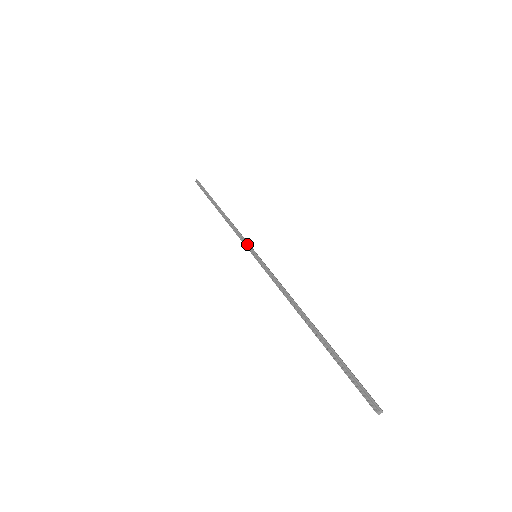
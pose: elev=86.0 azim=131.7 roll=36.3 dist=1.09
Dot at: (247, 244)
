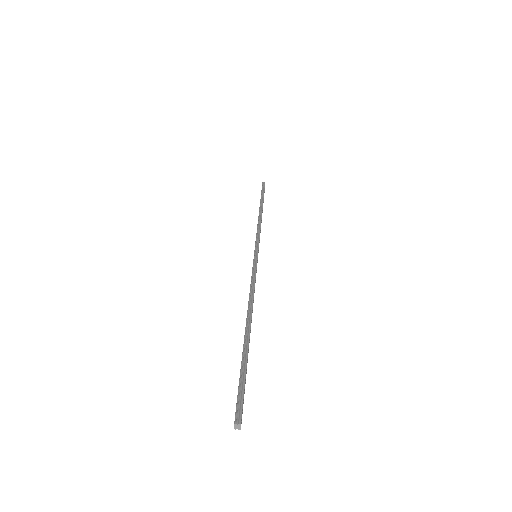
Dot at: (258, 244)
